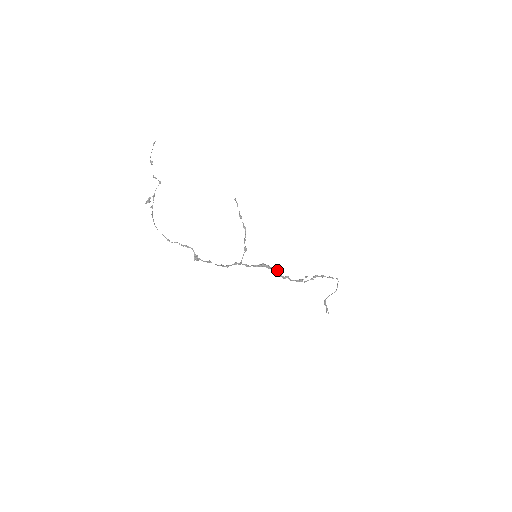
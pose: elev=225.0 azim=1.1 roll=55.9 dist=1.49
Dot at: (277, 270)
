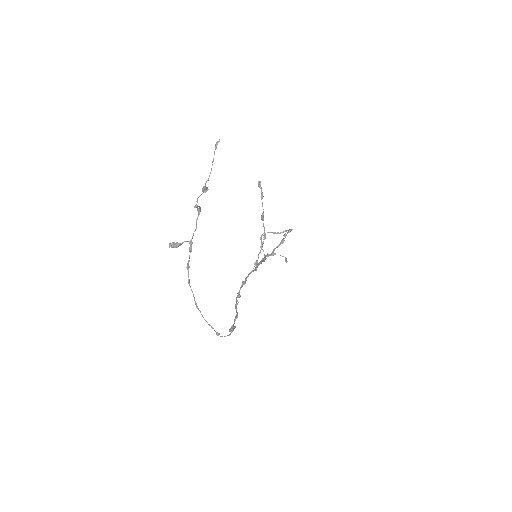
Dot at: occluded
